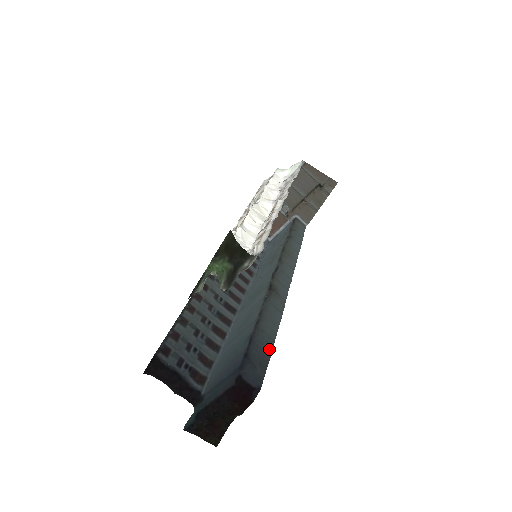
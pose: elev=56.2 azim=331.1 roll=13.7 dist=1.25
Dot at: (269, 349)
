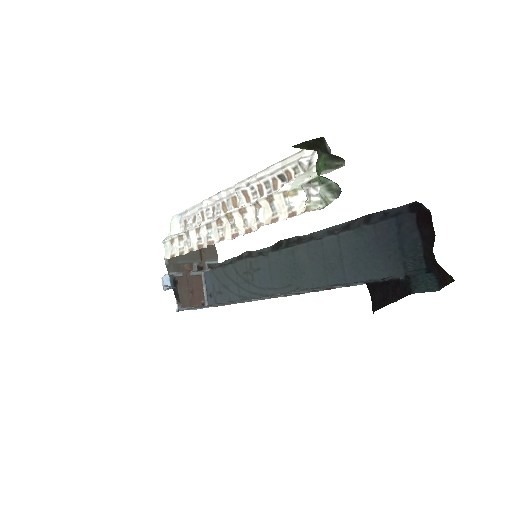
Dot at: occluded
